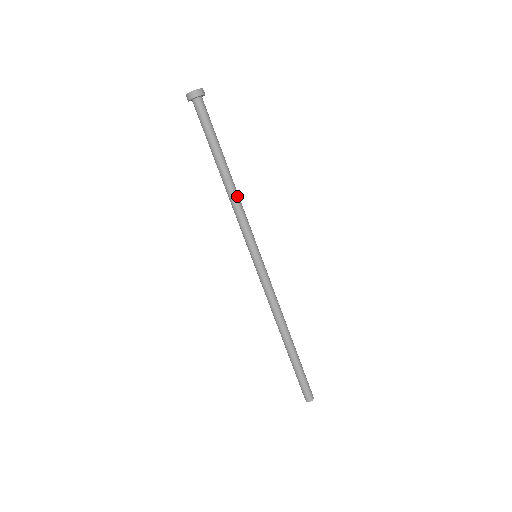
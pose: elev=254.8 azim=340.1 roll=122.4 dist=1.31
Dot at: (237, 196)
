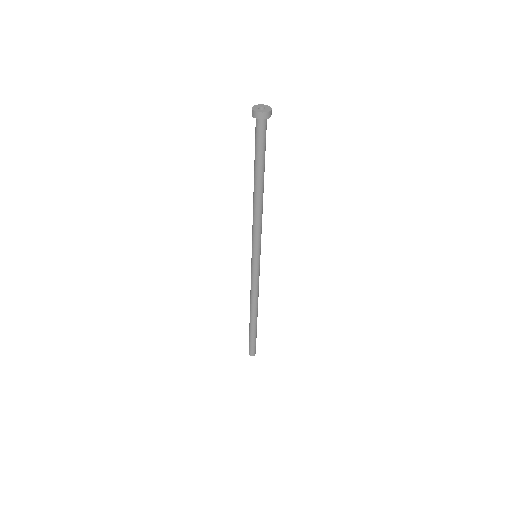
Dot at: (261, 210)
